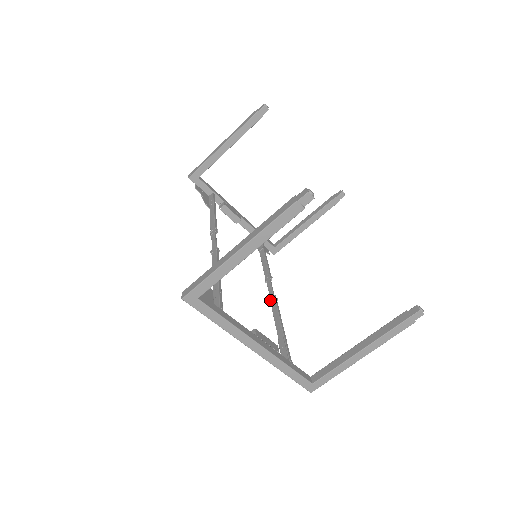
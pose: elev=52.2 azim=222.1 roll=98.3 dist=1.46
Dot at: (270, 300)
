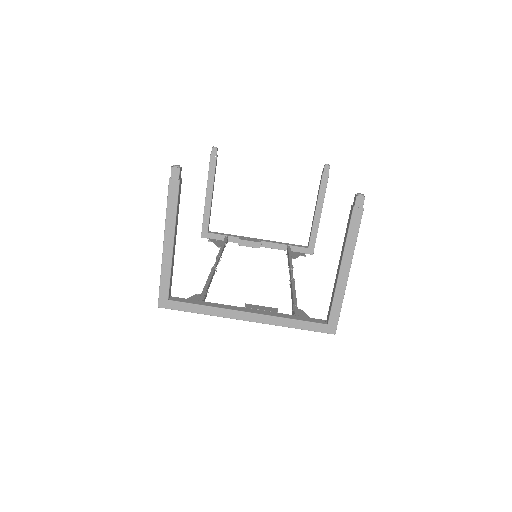
Dot at: occluded
